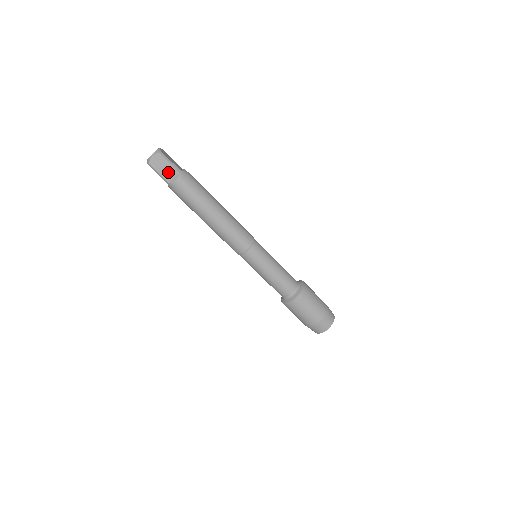
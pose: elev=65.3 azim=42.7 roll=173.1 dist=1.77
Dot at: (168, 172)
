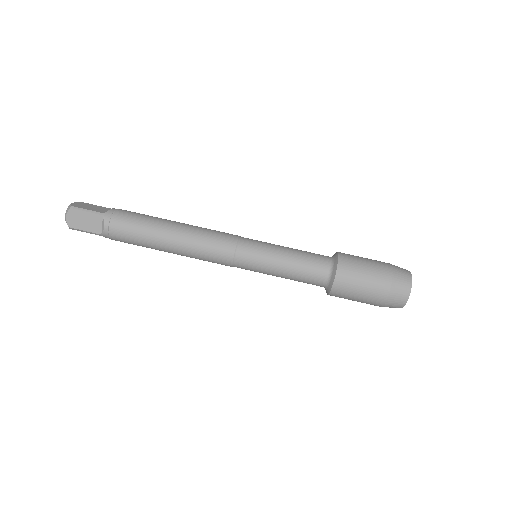
Dot at: (98, 209)
